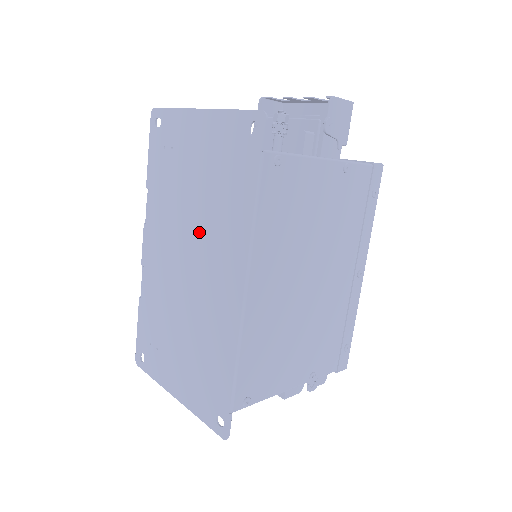
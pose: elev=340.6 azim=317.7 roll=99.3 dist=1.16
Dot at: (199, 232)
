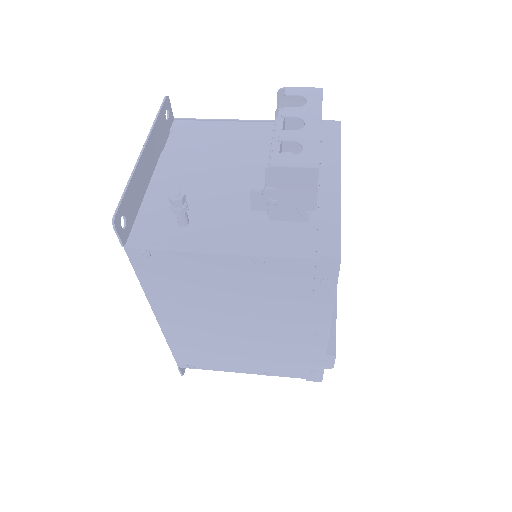
Dot at: occluded
